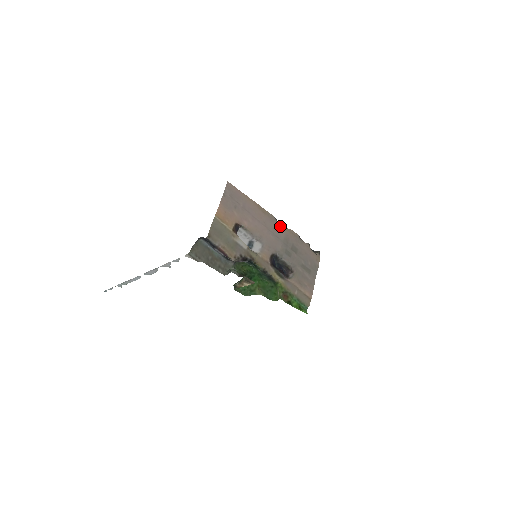
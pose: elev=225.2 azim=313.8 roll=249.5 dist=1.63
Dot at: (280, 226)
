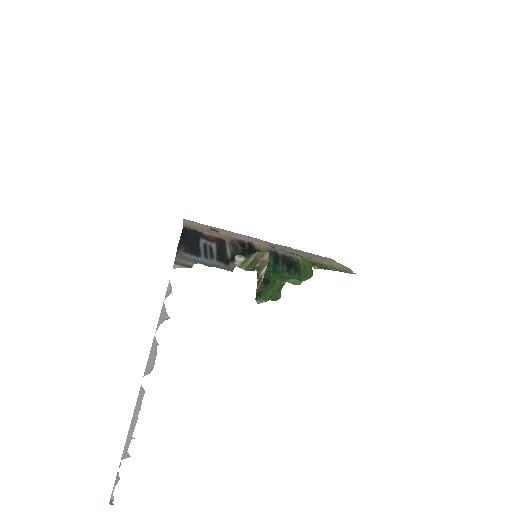
Dot at: occluded
